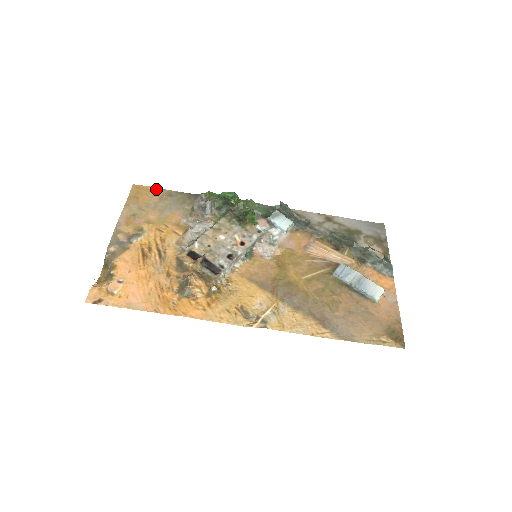
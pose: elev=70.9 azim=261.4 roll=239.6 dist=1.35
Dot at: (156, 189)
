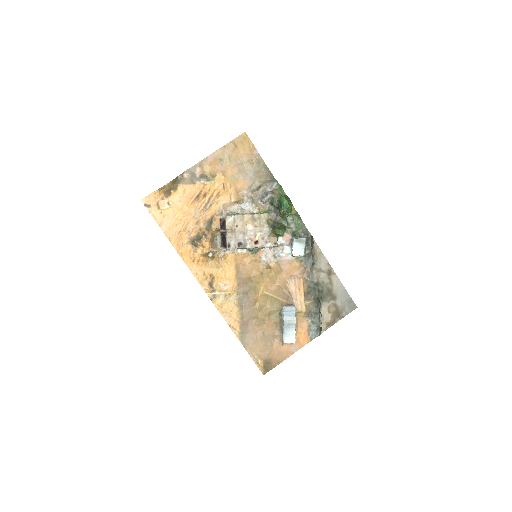
Dot at: (255, 150)
